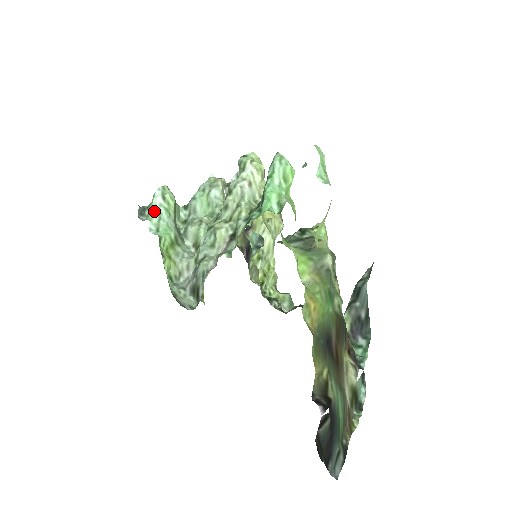
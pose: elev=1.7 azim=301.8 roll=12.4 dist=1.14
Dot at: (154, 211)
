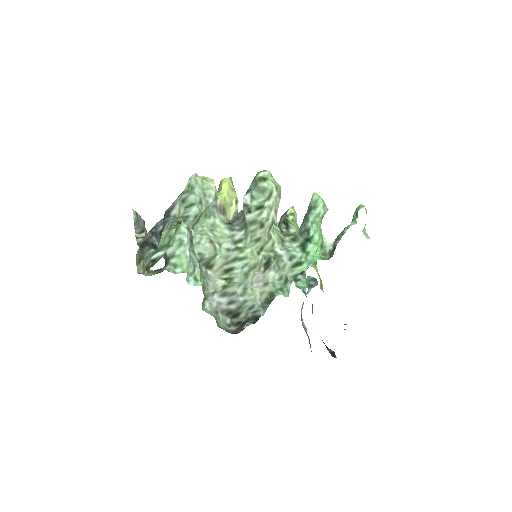
Dot at: (189, 262)
